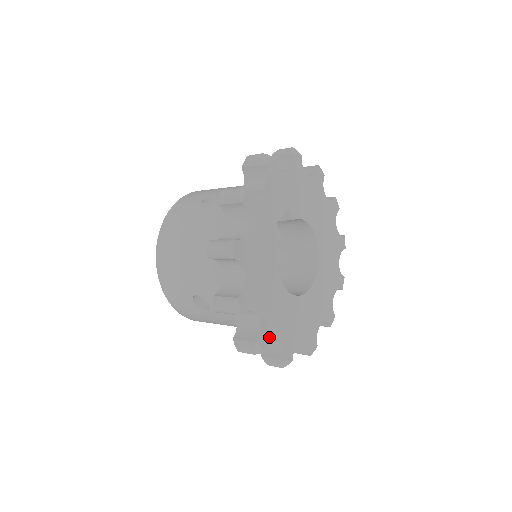
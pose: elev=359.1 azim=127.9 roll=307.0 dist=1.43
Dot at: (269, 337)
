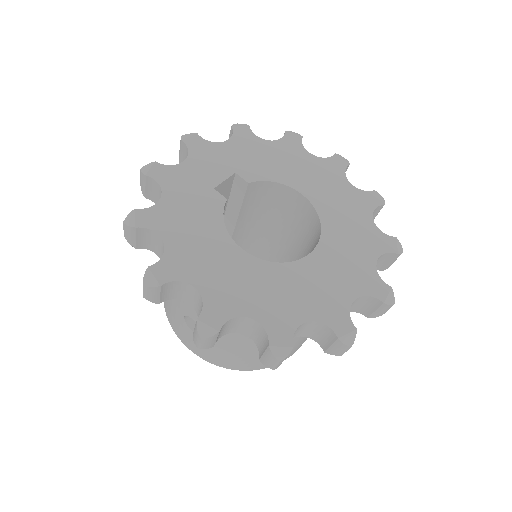
Dot at: (226, 313)
